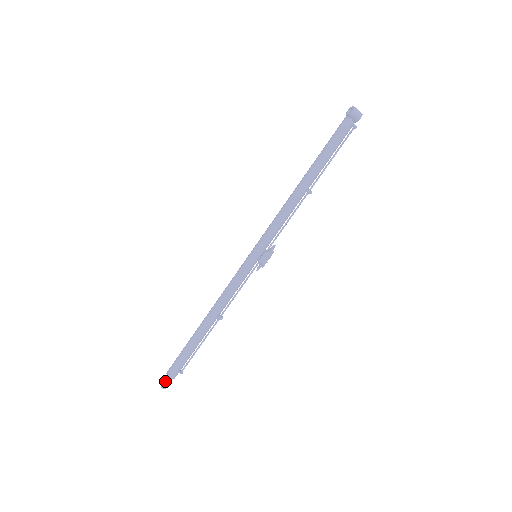
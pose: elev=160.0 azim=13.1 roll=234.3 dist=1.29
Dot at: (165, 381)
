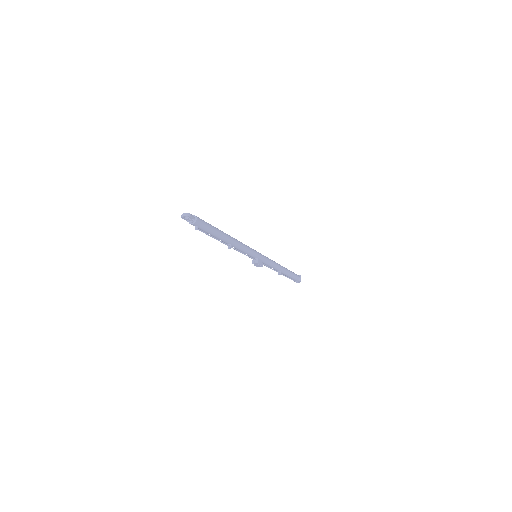
Dot at: (190, 215)
